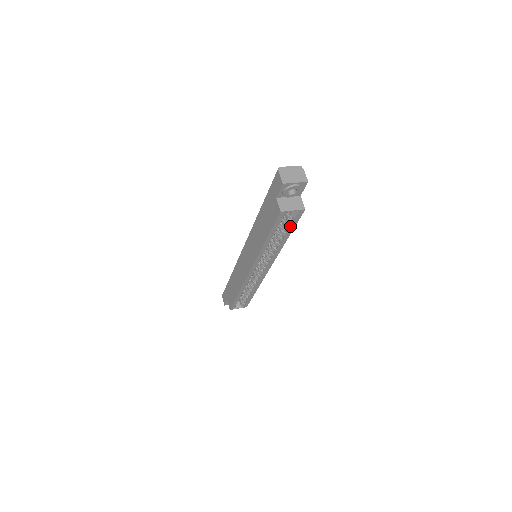
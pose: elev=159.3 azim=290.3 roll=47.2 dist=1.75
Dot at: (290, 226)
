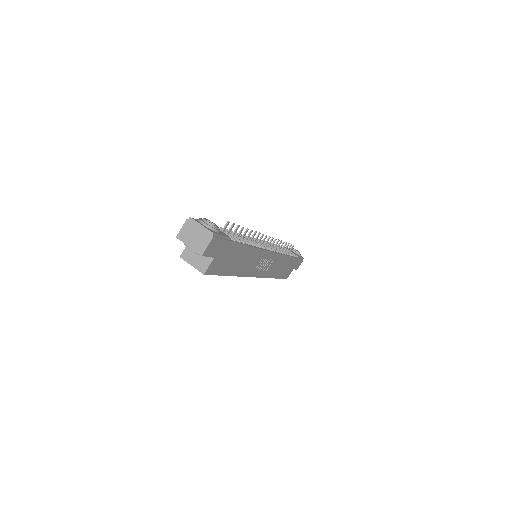
Dot at: occluded
